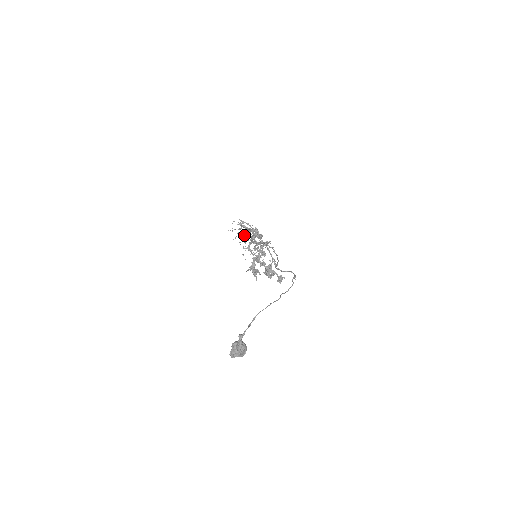
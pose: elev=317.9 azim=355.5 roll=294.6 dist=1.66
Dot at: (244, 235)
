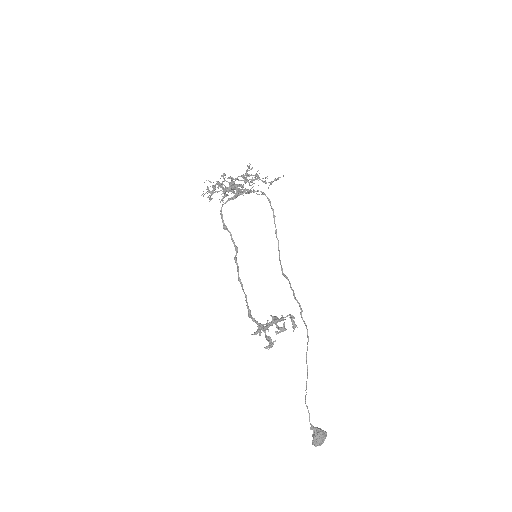
Dot at: occluded
